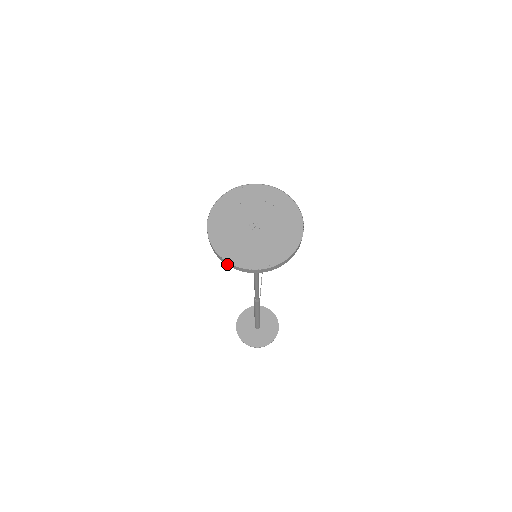
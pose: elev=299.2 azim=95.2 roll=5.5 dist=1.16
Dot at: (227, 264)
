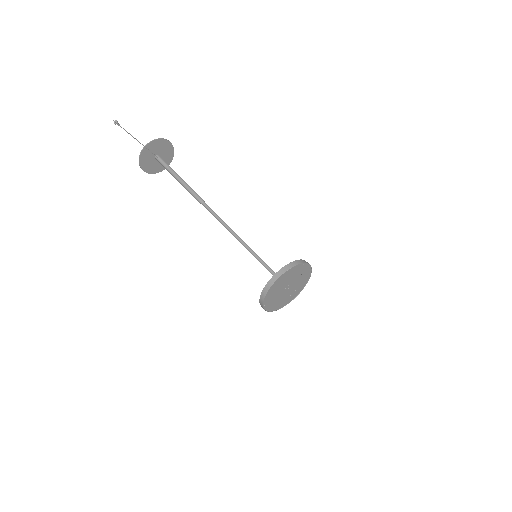
Dot at: occluded
